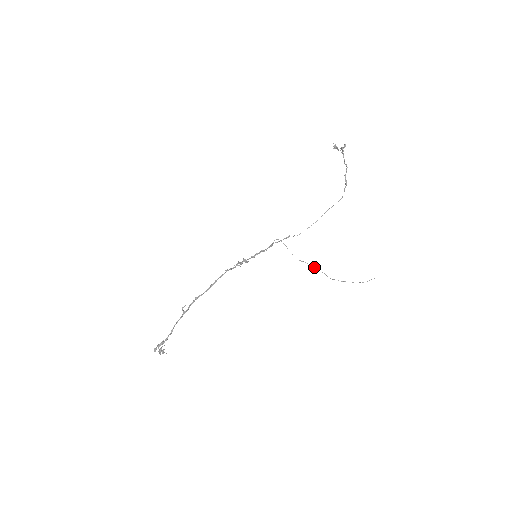
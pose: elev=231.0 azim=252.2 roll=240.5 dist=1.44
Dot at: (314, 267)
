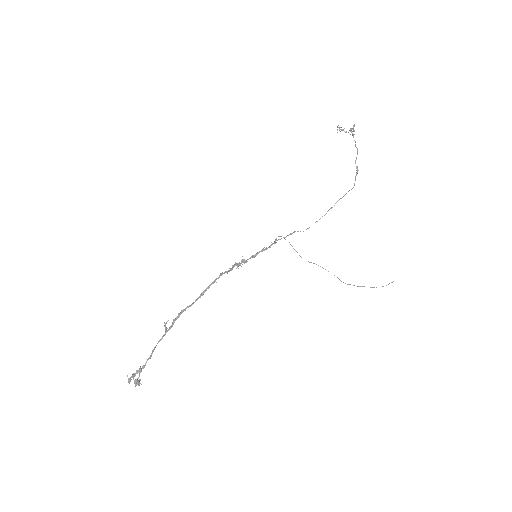
Dot at: (325, 269)
